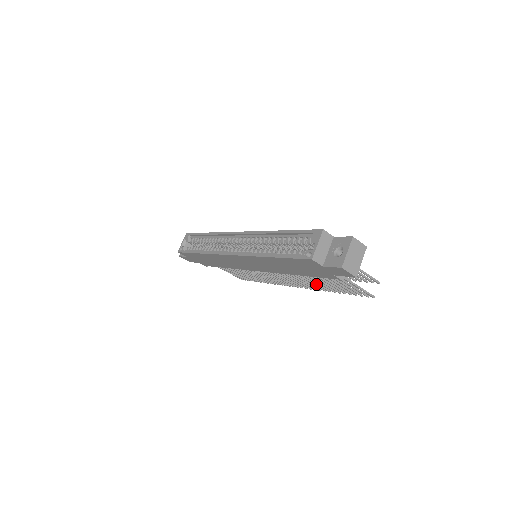
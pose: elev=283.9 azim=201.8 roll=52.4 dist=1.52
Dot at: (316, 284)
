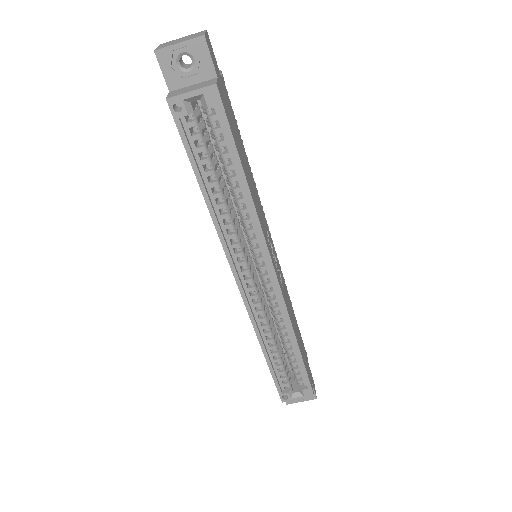
Dot at: occluded
